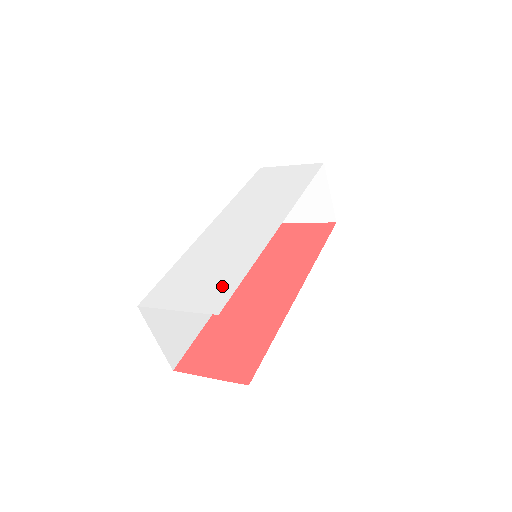
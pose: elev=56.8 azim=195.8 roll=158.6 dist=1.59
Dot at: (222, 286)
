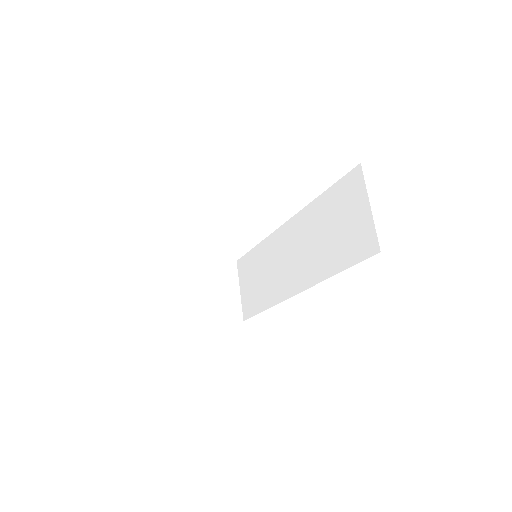
Dot at: occluded
